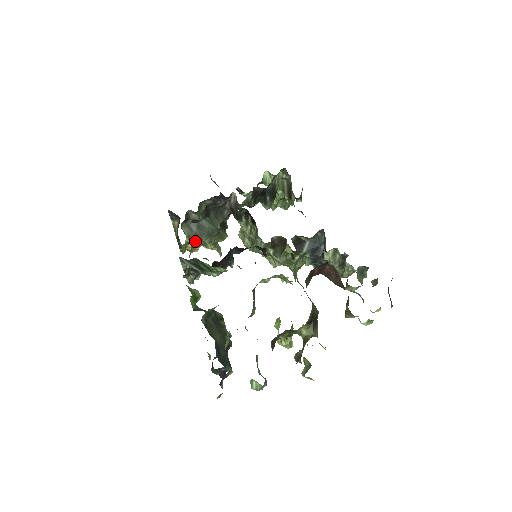
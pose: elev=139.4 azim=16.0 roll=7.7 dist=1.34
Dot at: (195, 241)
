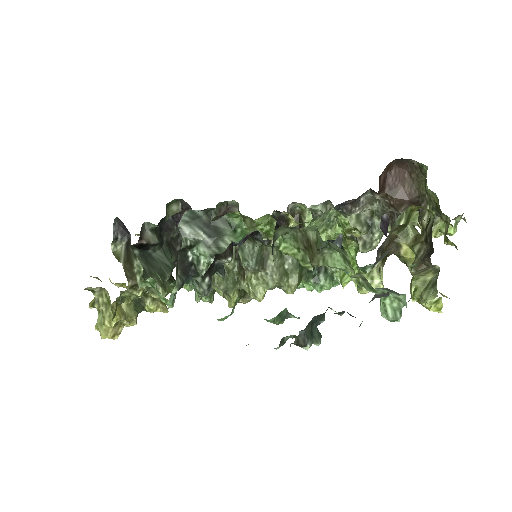
Dot at: (145, 279)
